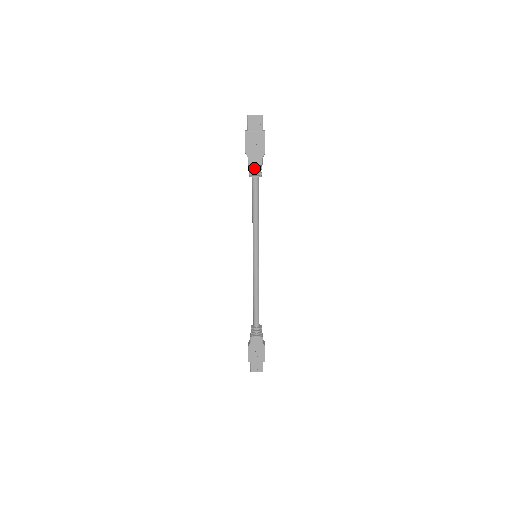
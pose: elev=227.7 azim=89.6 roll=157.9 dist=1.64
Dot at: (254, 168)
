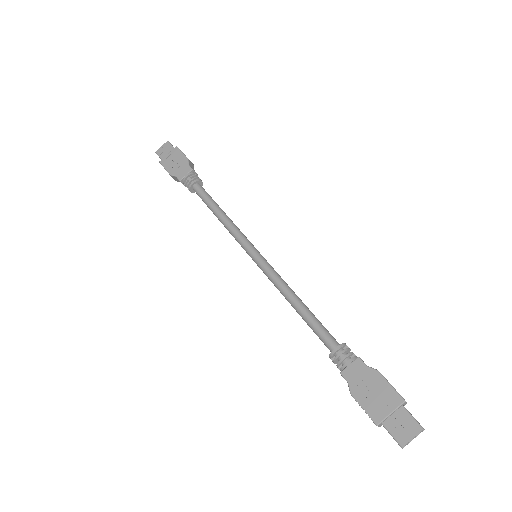
Dot at: (188, 179)
